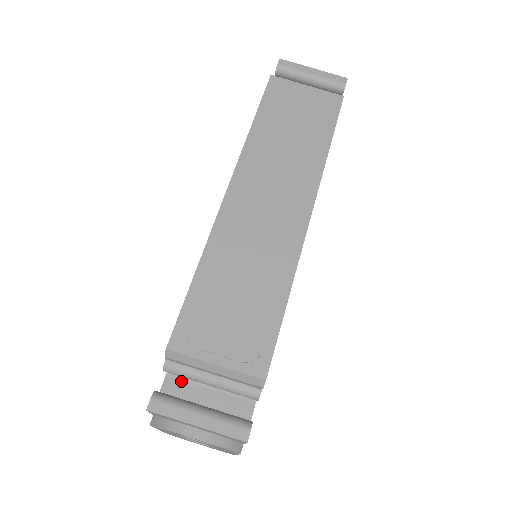
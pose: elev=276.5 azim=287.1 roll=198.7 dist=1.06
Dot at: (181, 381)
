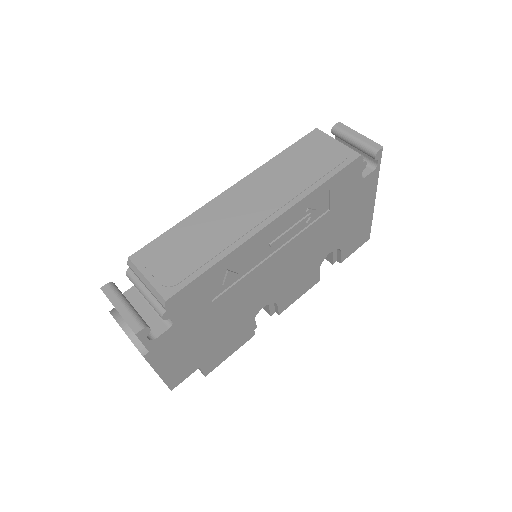
Dot at: (139, 293)
